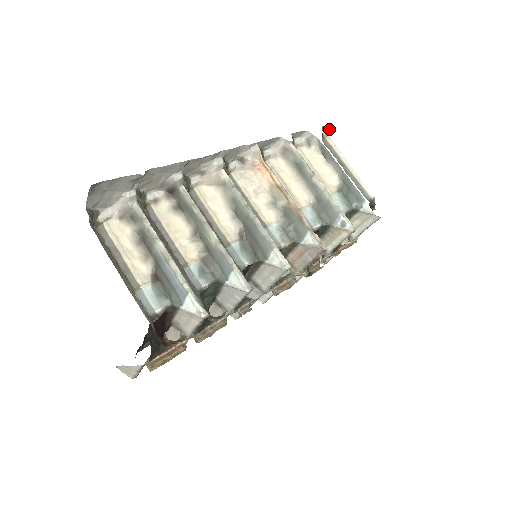
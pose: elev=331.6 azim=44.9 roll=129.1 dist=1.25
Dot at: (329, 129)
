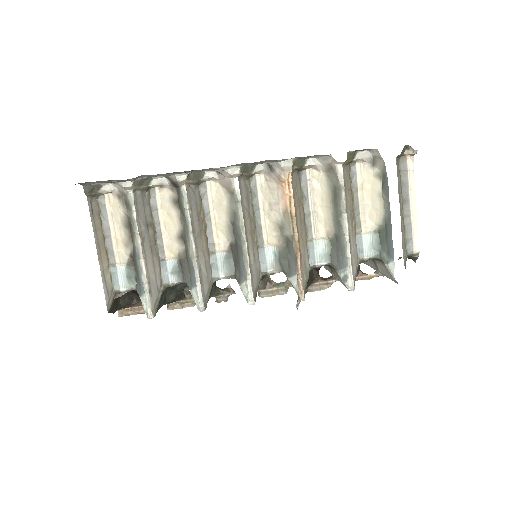
Dot at: (415, 150)
